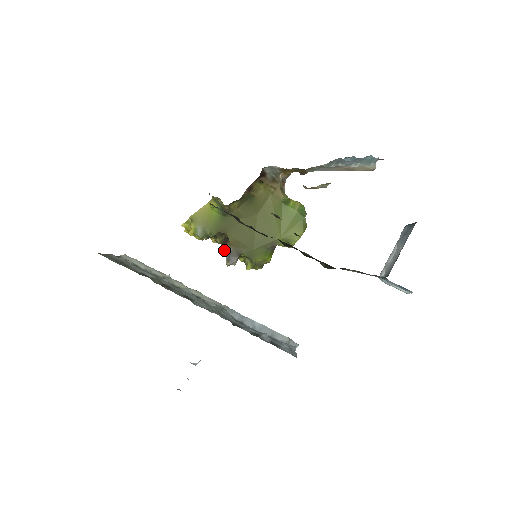
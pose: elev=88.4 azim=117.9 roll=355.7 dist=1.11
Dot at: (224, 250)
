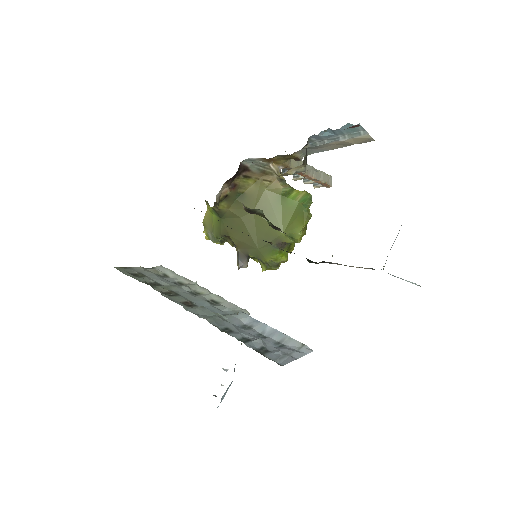
Dot at: occluded
